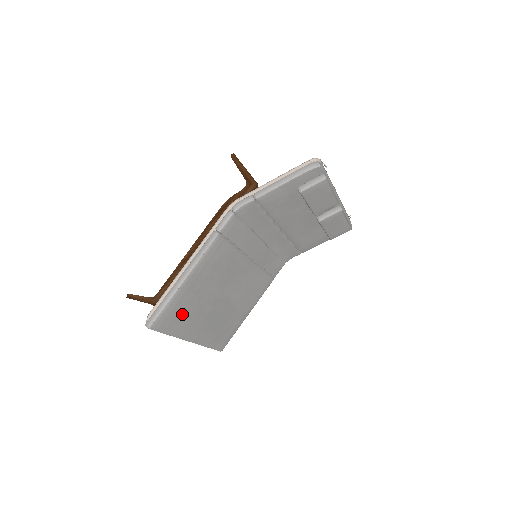
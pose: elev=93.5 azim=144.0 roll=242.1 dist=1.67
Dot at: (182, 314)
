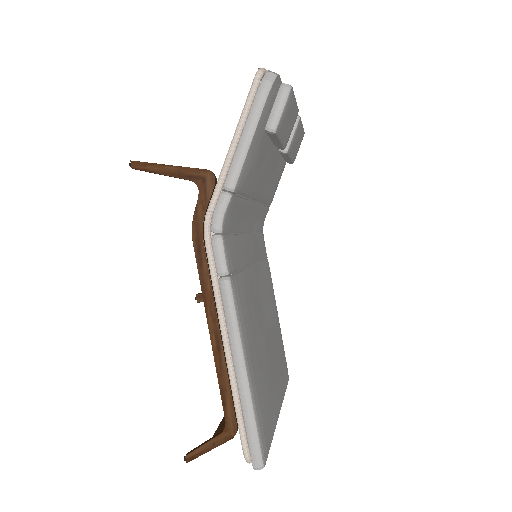
Dot at: (265, 405)
